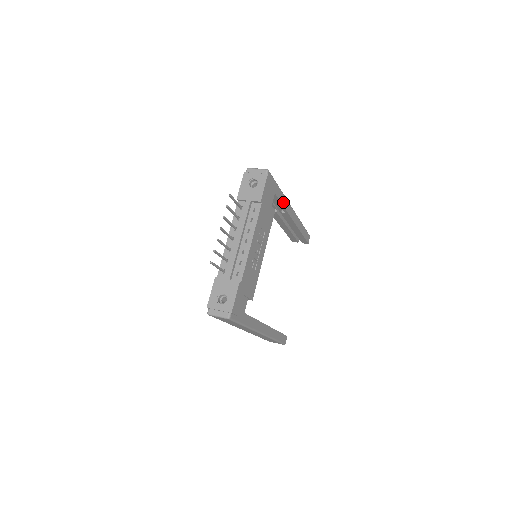
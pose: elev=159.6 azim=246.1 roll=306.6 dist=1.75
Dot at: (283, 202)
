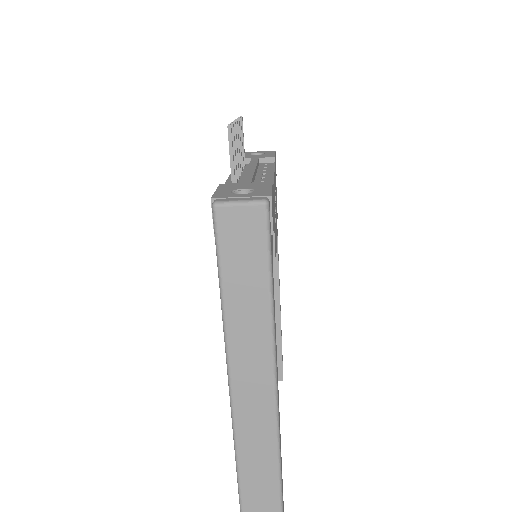
Dot at: (277, 234)
